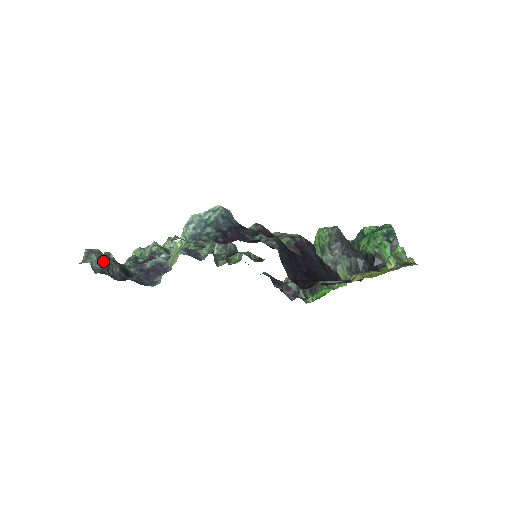
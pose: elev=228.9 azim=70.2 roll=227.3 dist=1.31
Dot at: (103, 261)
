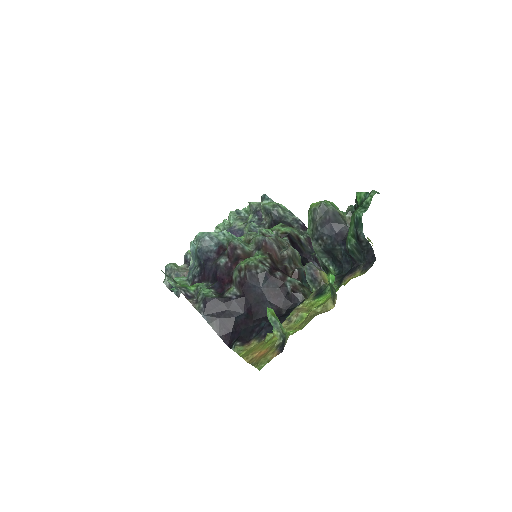
Dot at: occluded
